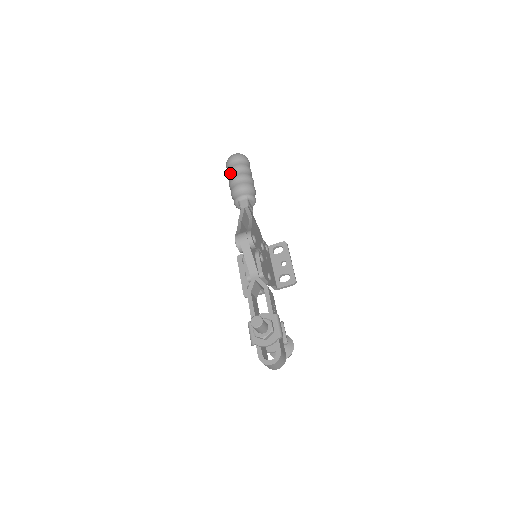
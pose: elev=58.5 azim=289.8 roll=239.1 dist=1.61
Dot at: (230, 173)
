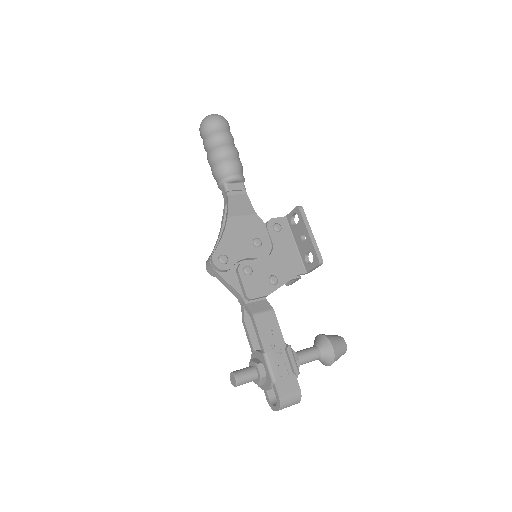
Dot at: occluded
